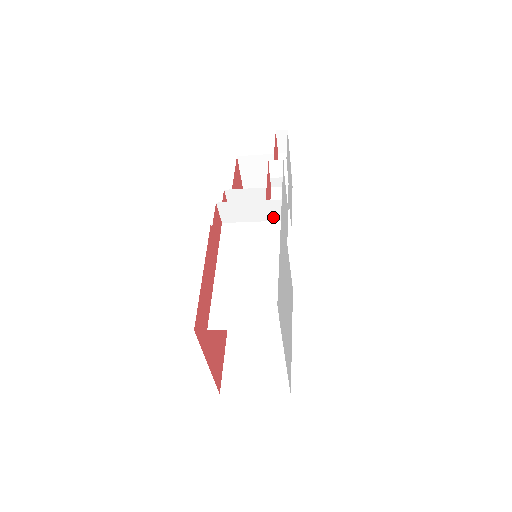
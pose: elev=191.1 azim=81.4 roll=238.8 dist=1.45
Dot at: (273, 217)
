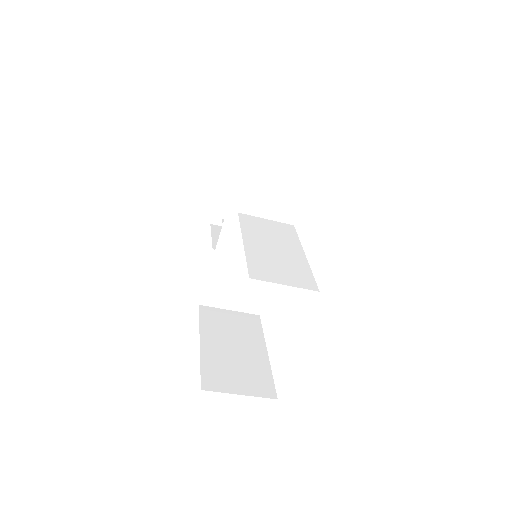
Dot at: (286, 219)
